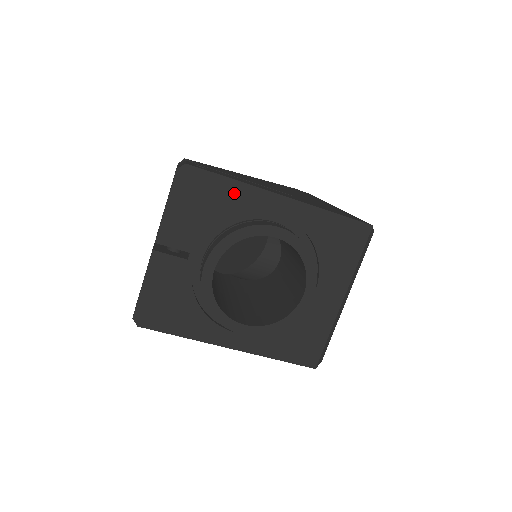
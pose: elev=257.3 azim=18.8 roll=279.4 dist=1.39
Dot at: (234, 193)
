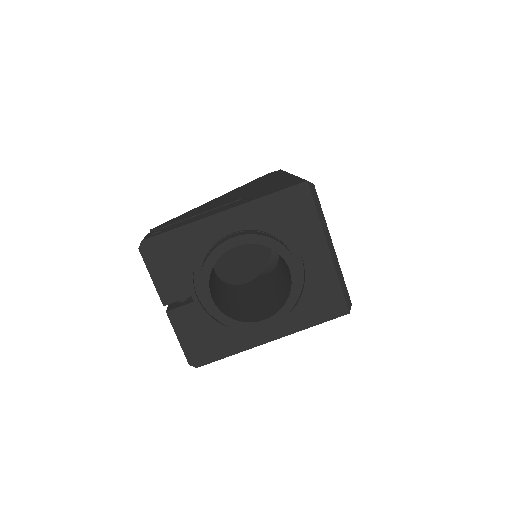
Dot at: (188, 235)
